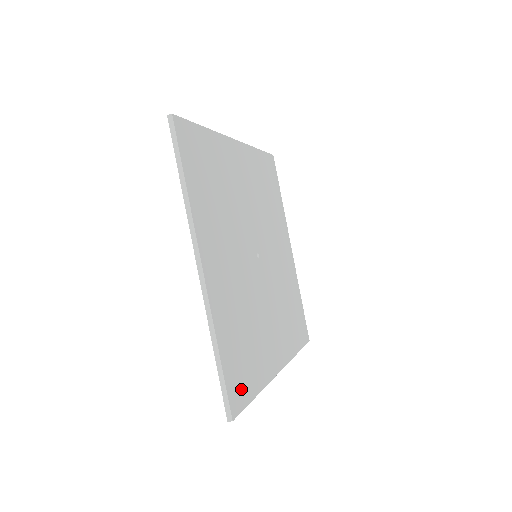
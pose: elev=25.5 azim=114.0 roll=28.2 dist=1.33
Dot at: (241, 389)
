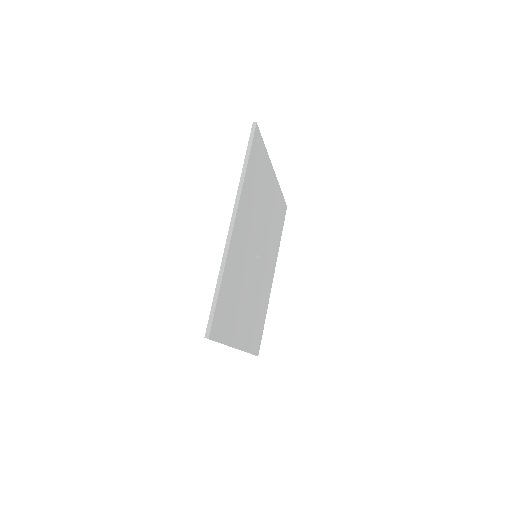
Dot at: (259, 338)
